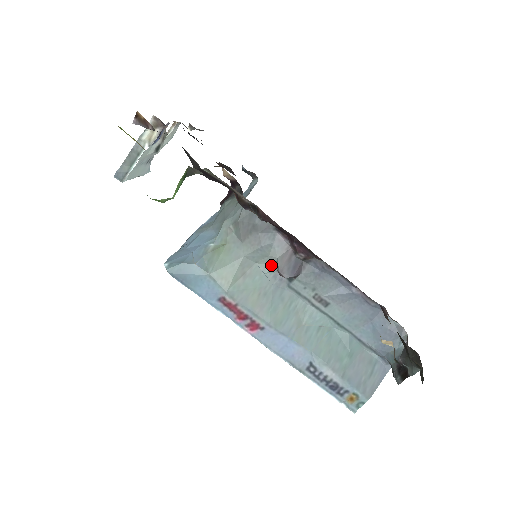
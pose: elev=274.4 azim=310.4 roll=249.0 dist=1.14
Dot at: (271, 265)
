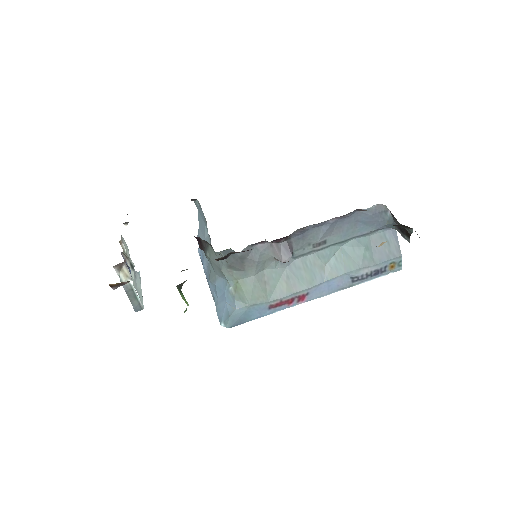
Dot at: (273, 262)
